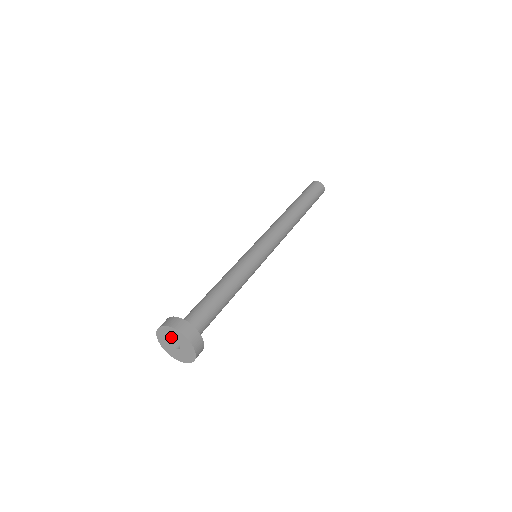
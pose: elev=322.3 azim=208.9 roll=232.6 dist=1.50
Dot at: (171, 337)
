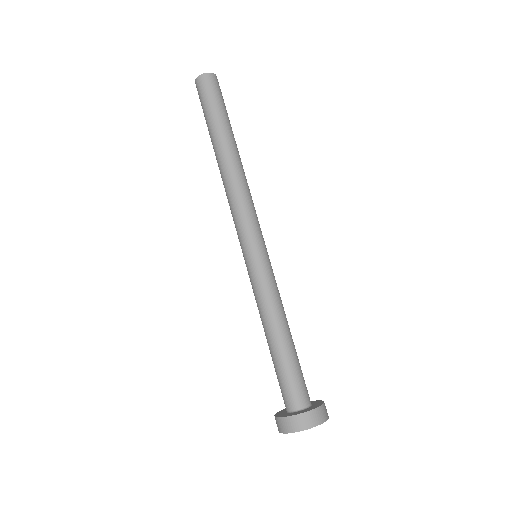
Dot at: occluded
